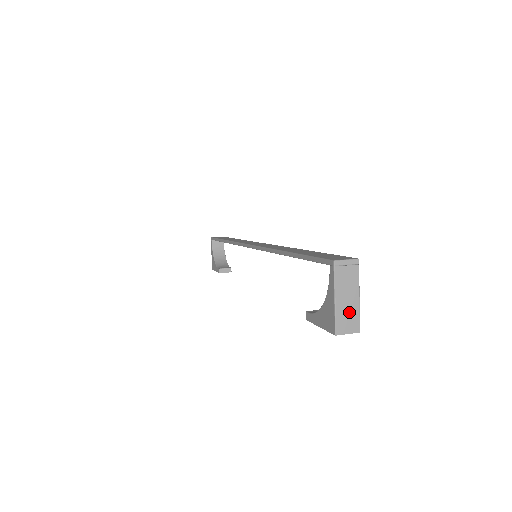
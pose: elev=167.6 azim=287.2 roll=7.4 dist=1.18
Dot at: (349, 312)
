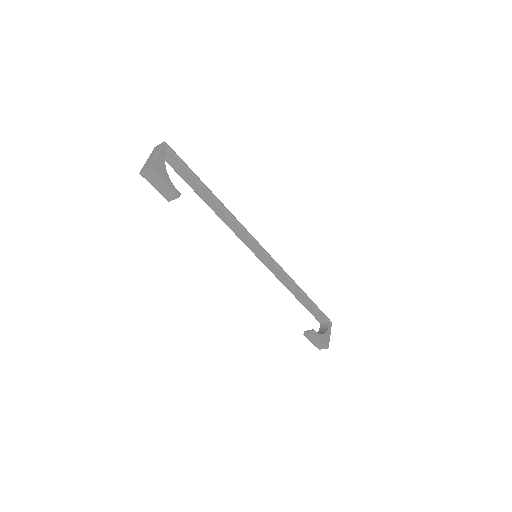
Dot at: (150, 162)
